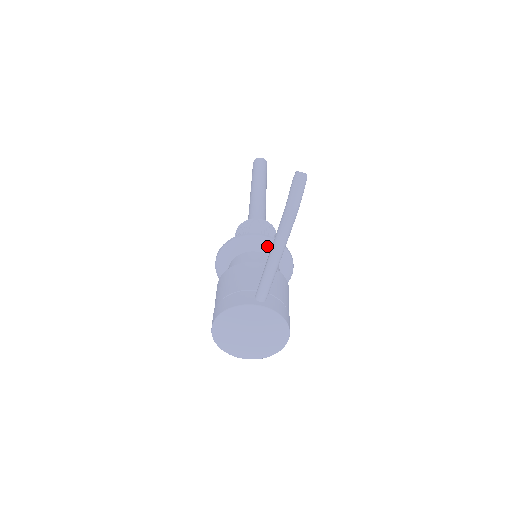
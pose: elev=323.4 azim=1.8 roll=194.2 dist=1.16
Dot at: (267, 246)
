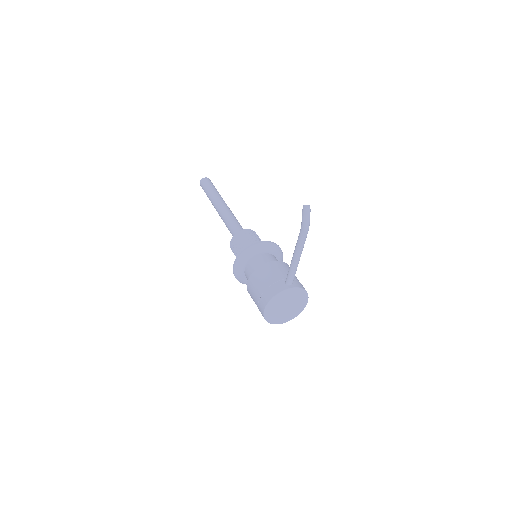
Dot at: (267, 248)
